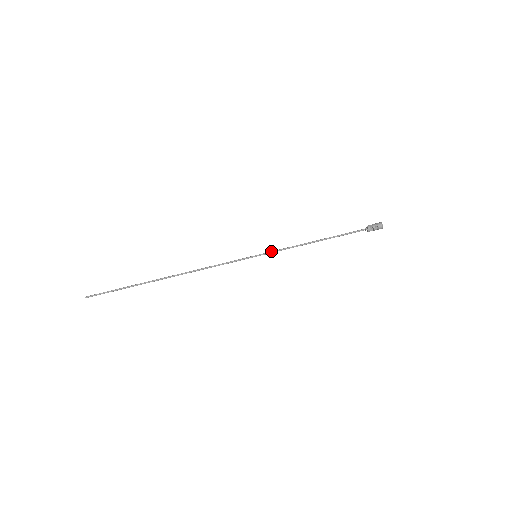
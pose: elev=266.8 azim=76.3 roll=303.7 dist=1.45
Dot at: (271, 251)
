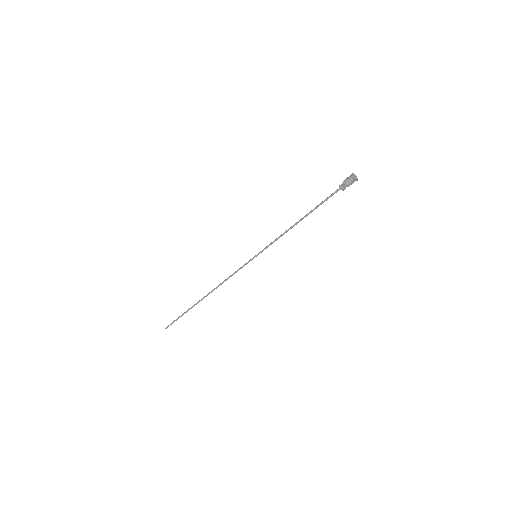
Dot at: (265, 247)
